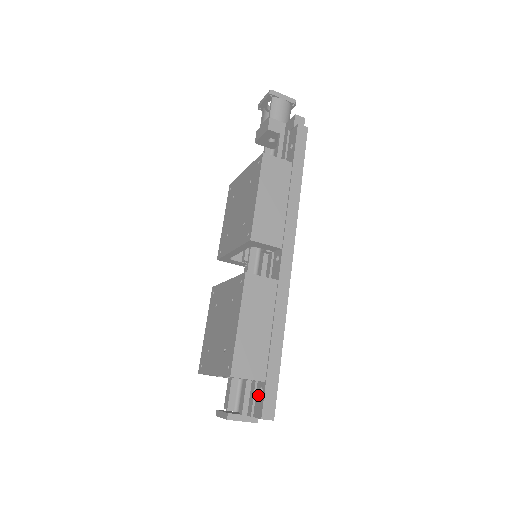
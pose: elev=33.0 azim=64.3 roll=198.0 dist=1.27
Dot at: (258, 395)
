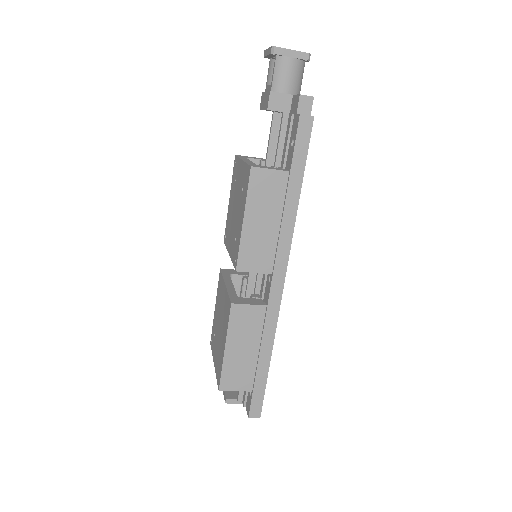
Dot at: (249, 395)
